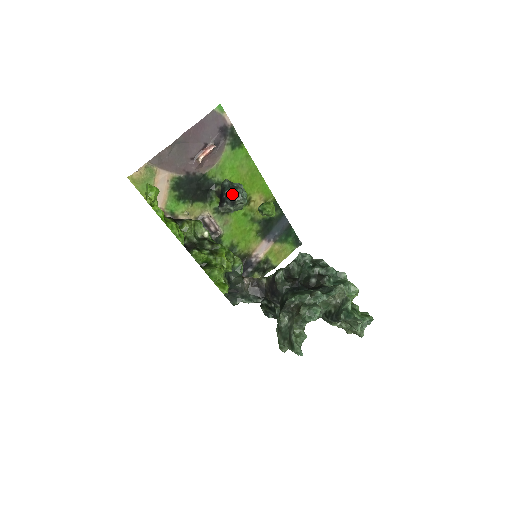
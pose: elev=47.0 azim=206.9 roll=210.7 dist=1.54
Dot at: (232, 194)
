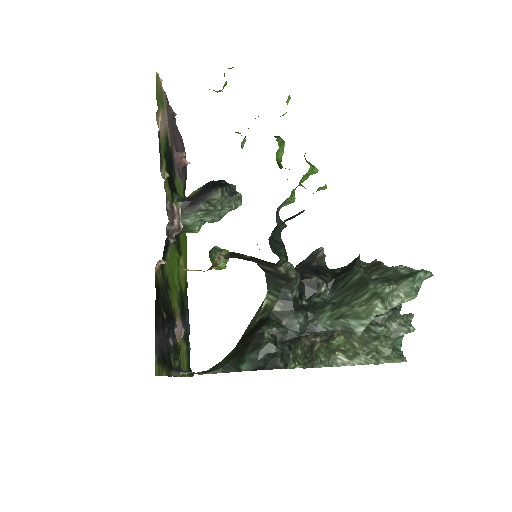
Dot at: (233, 185)
